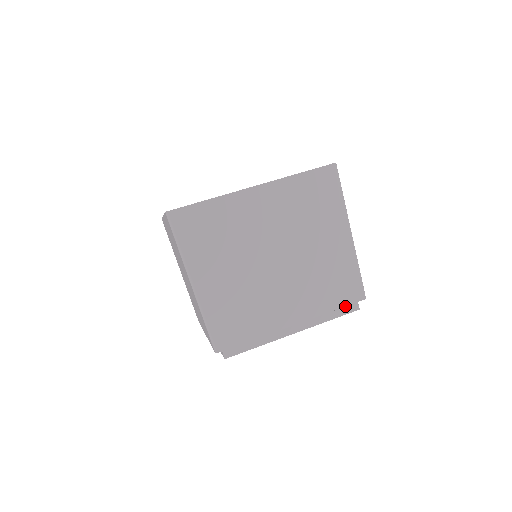
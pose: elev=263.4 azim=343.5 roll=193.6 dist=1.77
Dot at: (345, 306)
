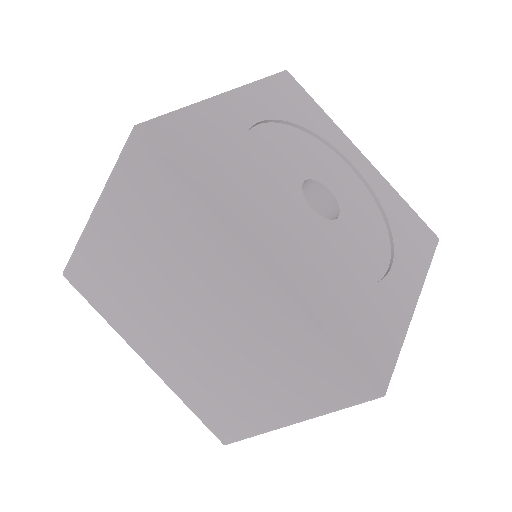
Dot at: occluded
